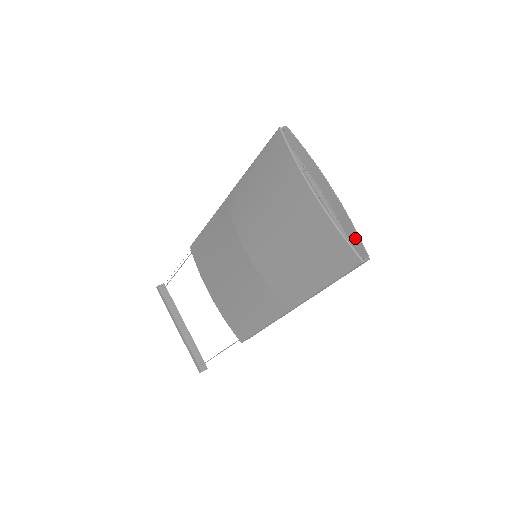
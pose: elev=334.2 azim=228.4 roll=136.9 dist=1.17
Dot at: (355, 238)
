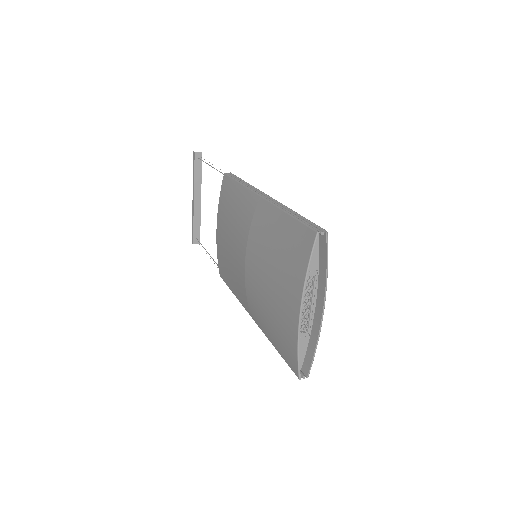
Dot at: (311, 355)
